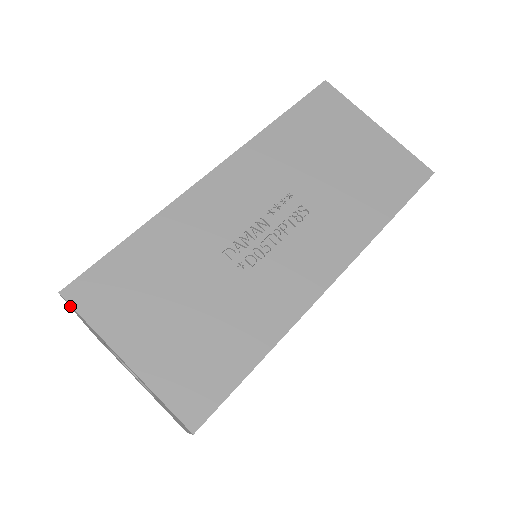
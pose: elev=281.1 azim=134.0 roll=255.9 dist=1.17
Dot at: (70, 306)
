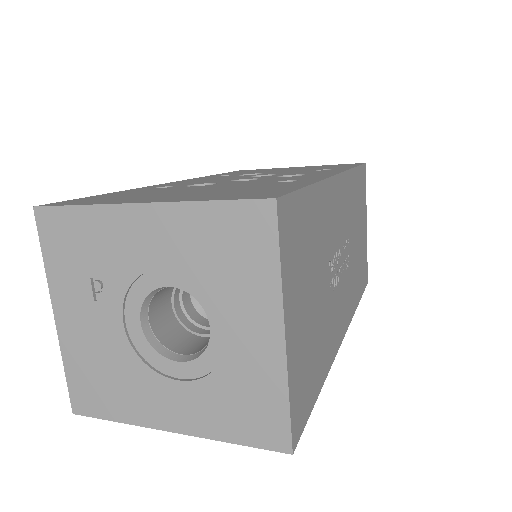
Dot at: (240, 213)
